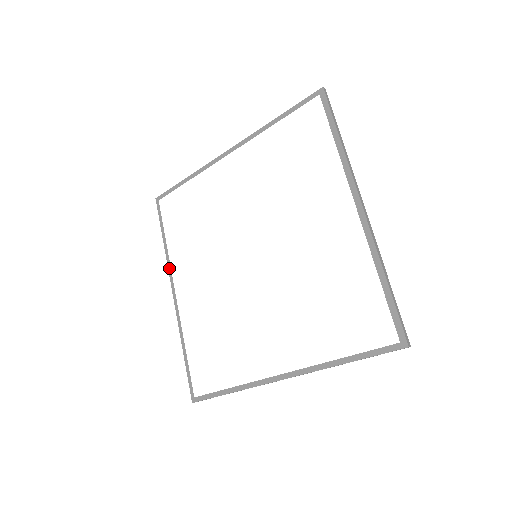
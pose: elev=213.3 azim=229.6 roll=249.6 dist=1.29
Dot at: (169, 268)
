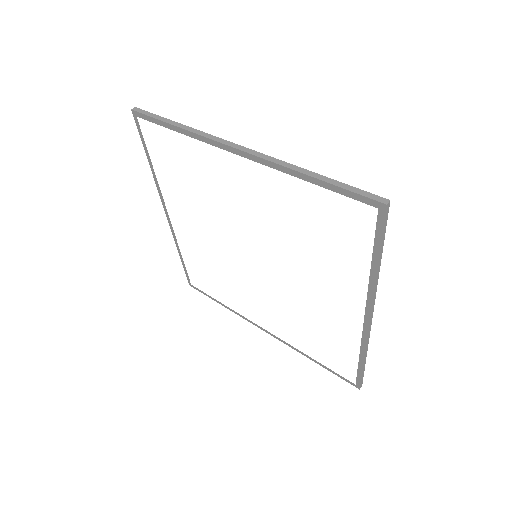
Dot at: (244, 318)
